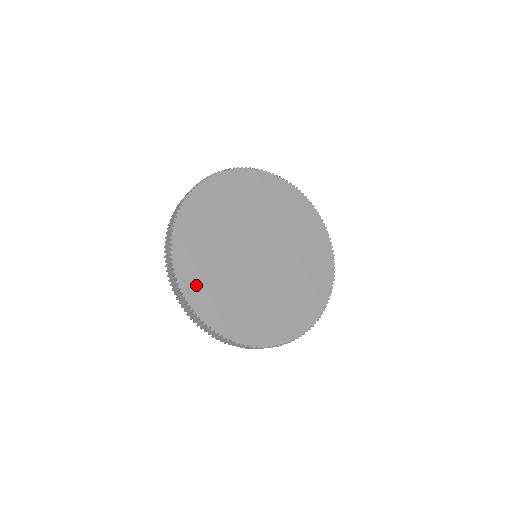
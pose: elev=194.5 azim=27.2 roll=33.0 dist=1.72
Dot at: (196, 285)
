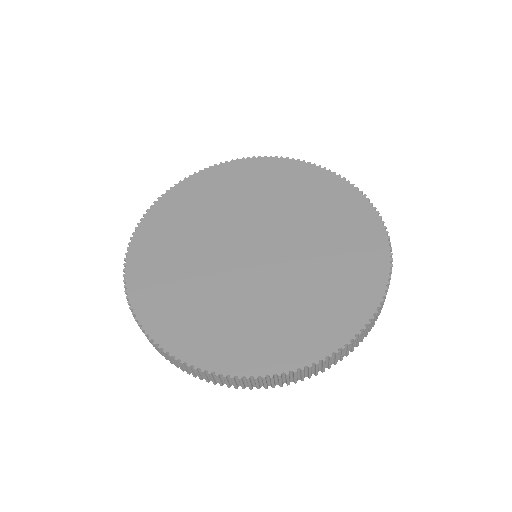
Dot at: (192, 338)
